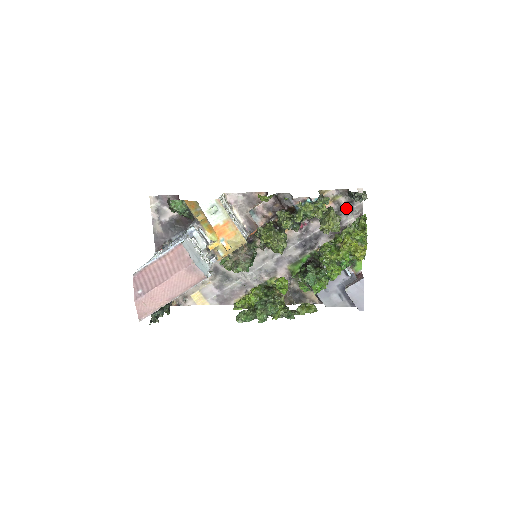
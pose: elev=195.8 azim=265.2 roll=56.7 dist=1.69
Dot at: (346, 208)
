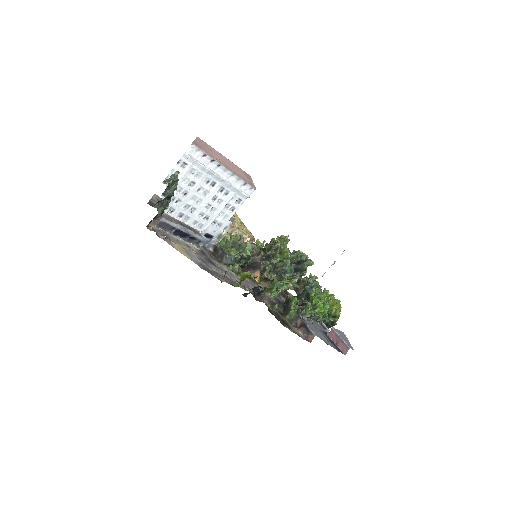
Dot at: occluded
